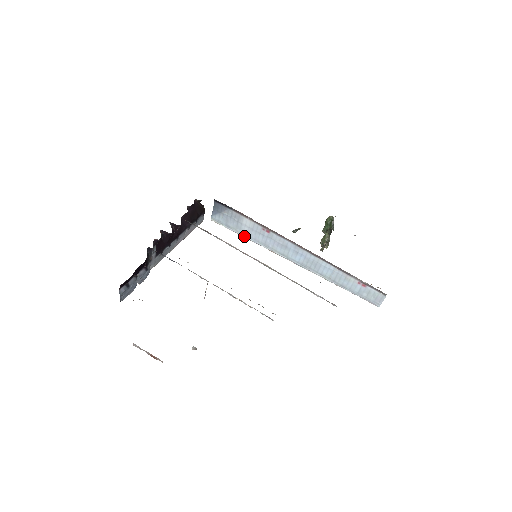
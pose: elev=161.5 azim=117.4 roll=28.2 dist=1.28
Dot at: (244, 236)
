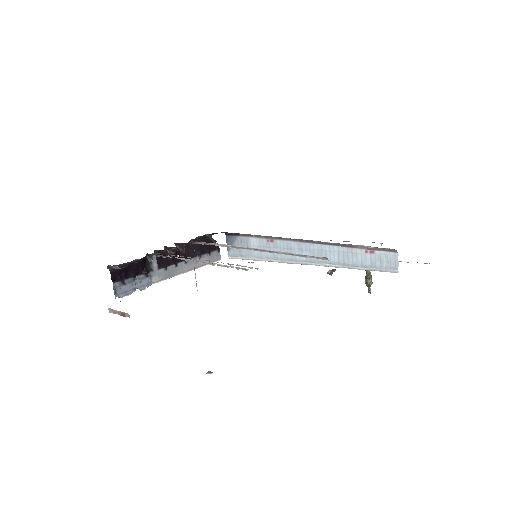
Dot at: (256, 259)
